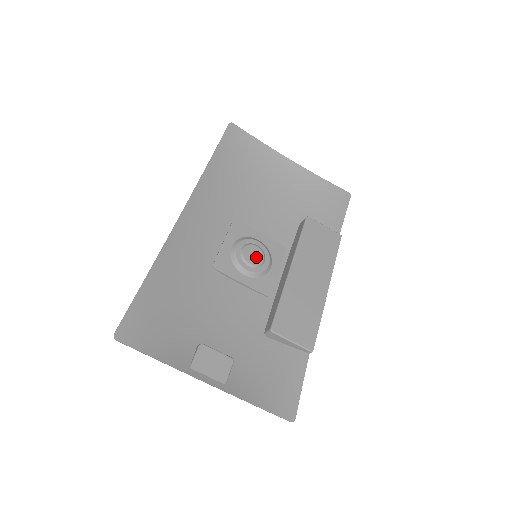
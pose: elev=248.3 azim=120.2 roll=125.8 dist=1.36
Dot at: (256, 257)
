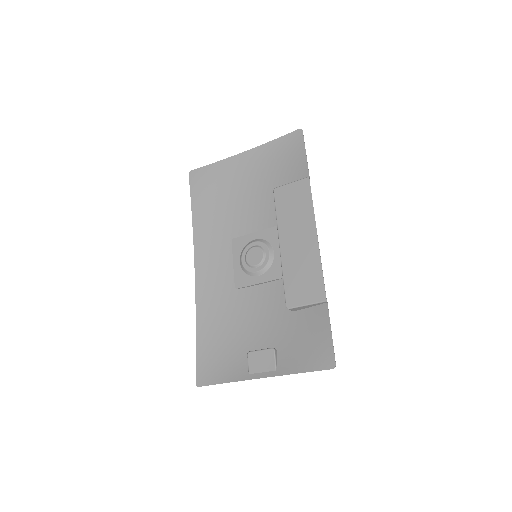
Dot at: (257, 256)
